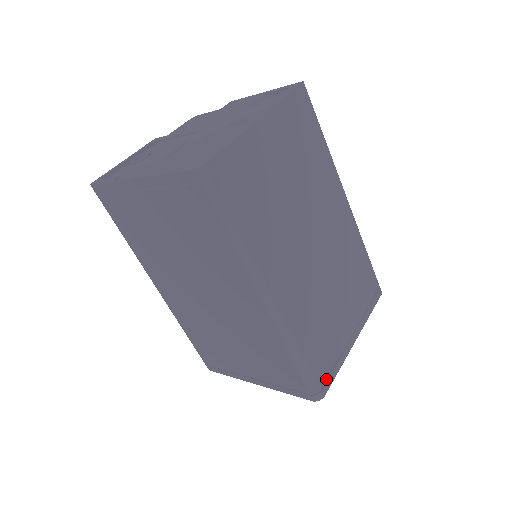
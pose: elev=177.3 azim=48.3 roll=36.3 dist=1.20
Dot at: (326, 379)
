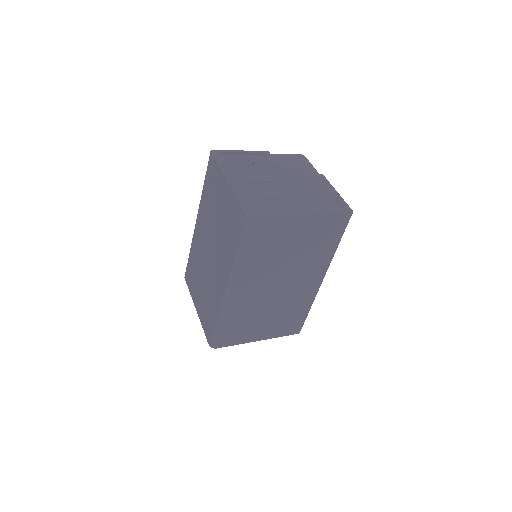
Dot at: (224, 343)
